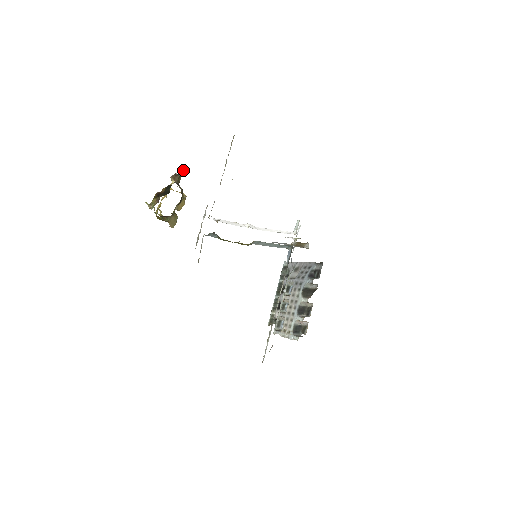
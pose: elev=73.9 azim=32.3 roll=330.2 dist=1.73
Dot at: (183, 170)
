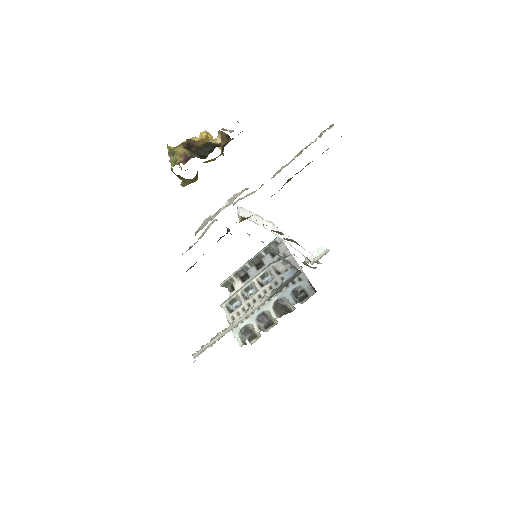
Dot at: occluded
